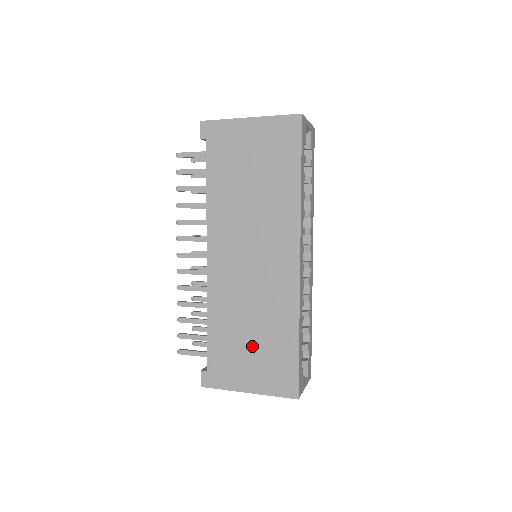
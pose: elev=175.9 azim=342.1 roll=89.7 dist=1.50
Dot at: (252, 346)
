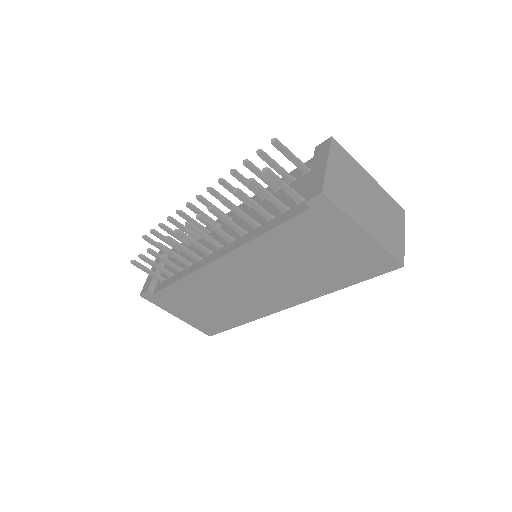
Dot at: (203, 308)
